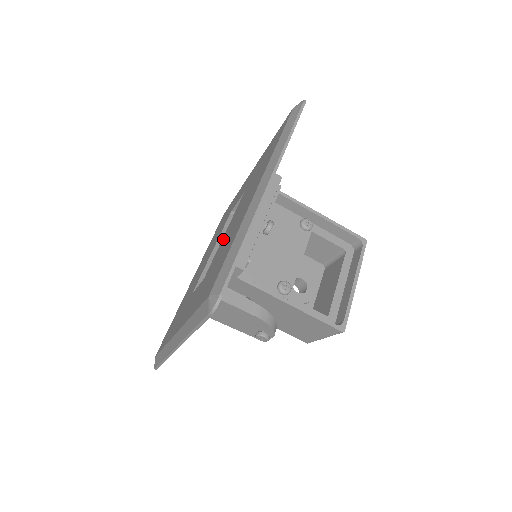
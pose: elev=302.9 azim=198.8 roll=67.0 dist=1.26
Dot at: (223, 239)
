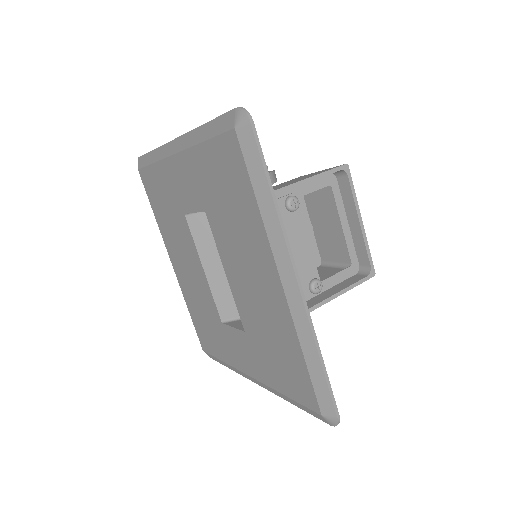
Dot at: (236, 291)
